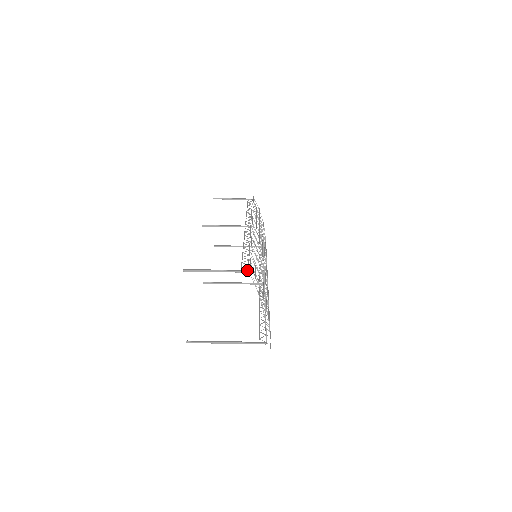
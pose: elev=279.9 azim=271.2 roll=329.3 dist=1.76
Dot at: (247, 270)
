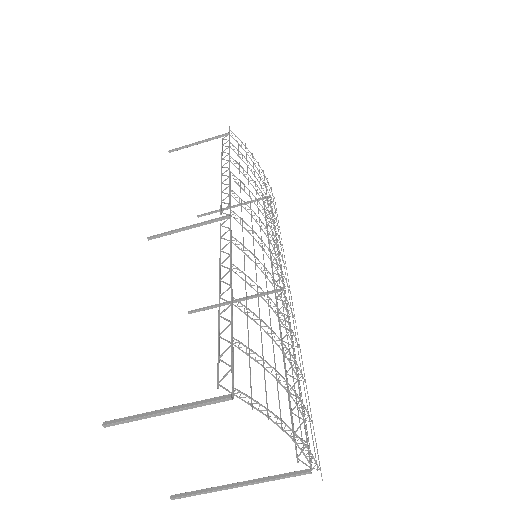
Dot at: (229, 395)
